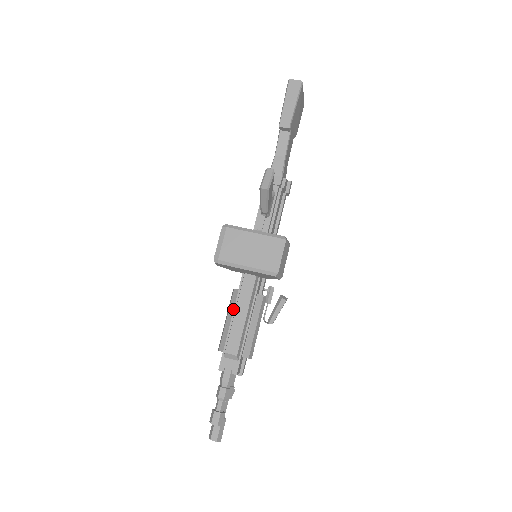
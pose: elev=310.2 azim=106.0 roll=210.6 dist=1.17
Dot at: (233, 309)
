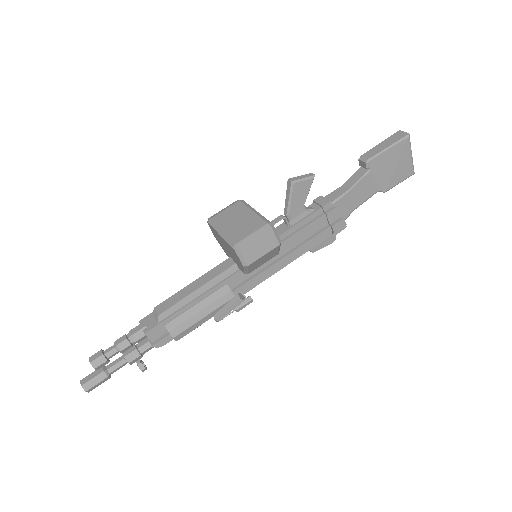
Dot at: occluded
